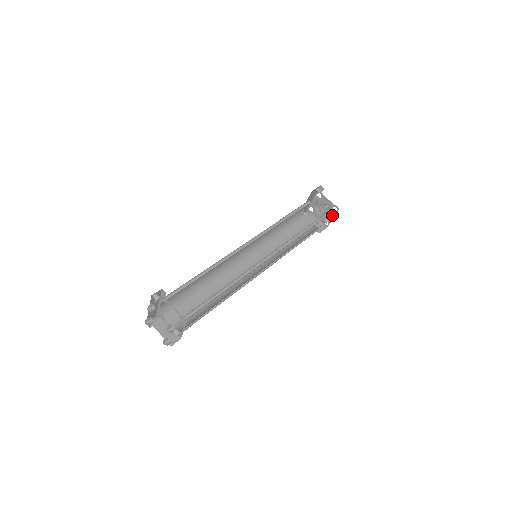
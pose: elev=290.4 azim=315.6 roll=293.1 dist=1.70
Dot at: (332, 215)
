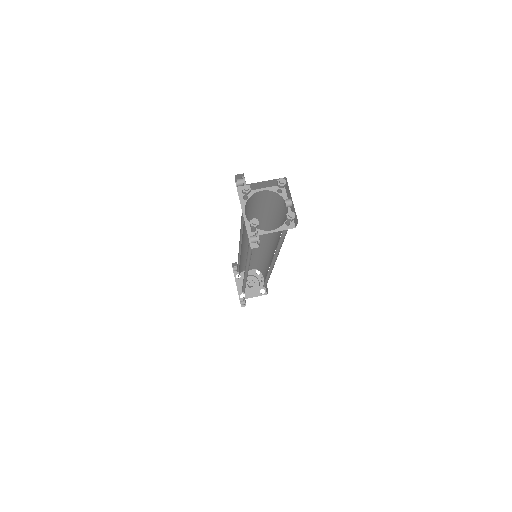
Dot at: occluded
